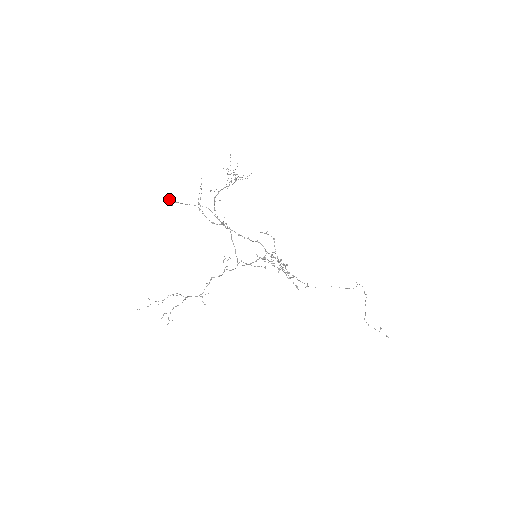
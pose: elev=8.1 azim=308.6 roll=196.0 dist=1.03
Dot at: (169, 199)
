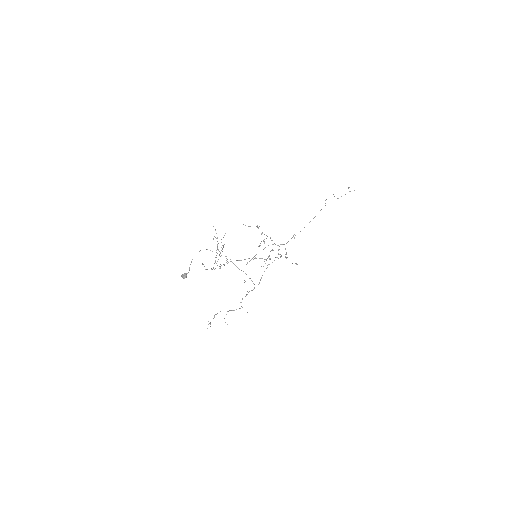
Dot at: (182, 275)
